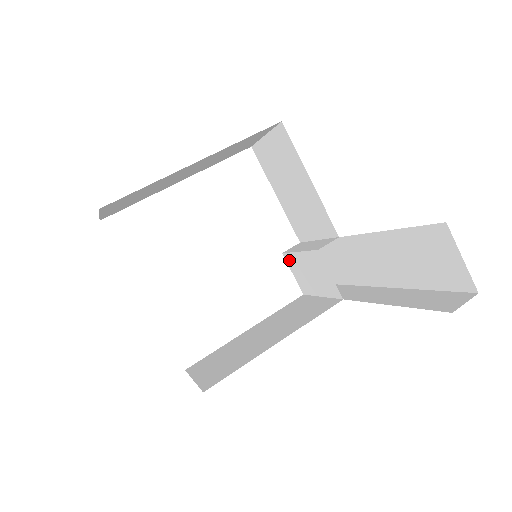
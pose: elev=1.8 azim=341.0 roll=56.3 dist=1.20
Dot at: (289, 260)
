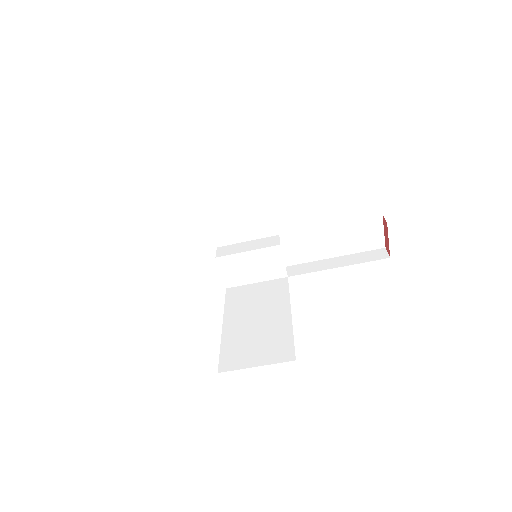
Dot at: (224, 262)
